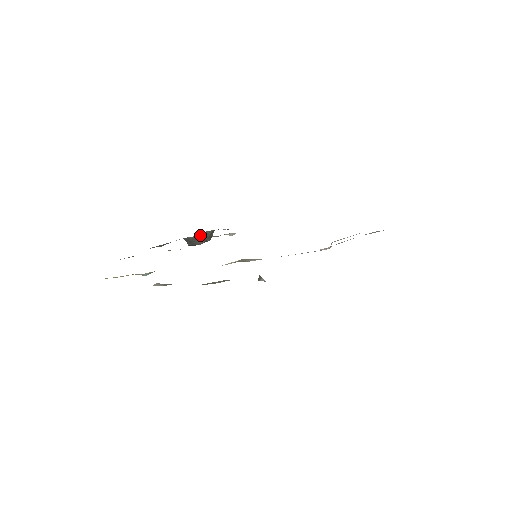
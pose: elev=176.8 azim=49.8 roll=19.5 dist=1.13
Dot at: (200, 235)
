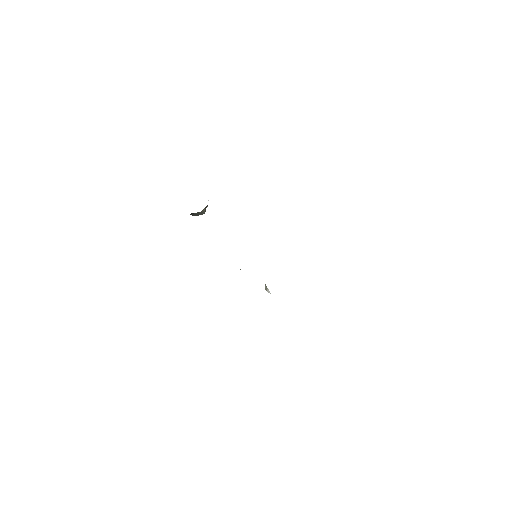
Dot at: occluded
